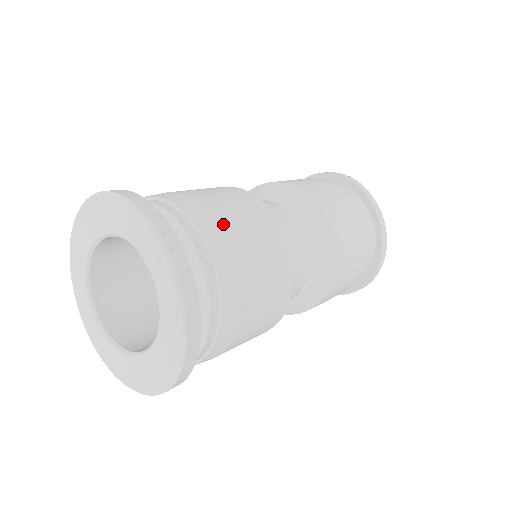
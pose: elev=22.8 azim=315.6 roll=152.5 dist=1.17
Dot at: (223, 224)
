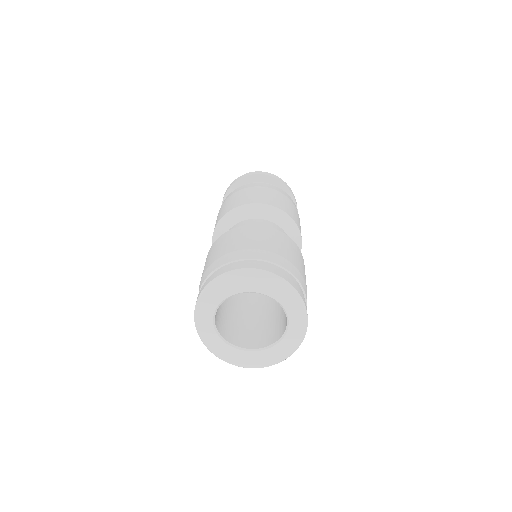
Dot at: (304, 278)
